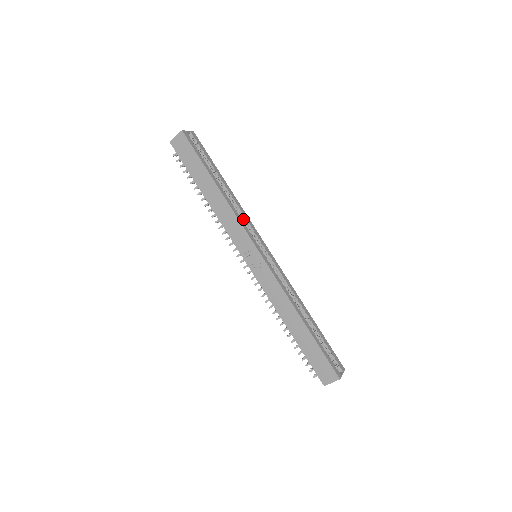
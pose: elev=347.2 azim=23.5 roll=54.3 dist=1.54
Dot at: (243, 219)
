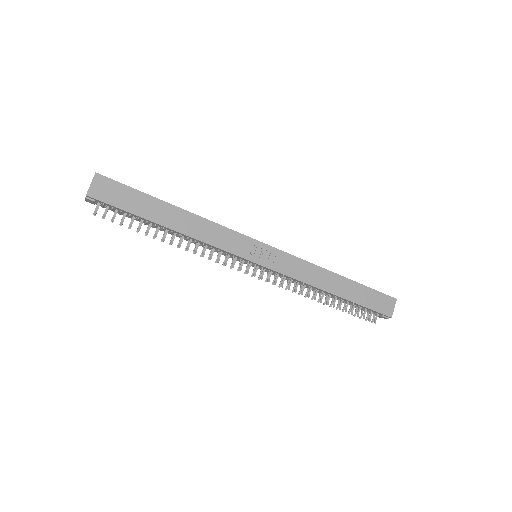
Dot at: occluded
